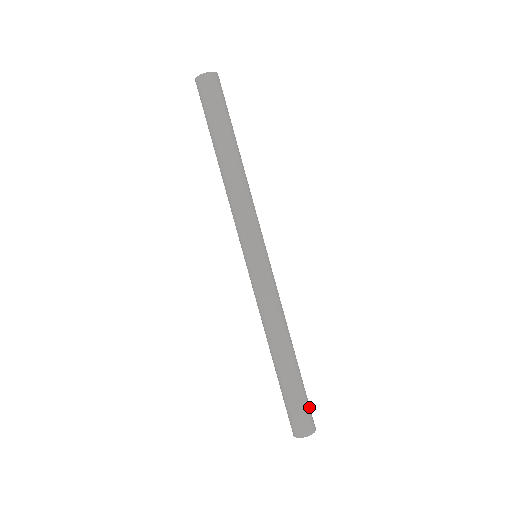
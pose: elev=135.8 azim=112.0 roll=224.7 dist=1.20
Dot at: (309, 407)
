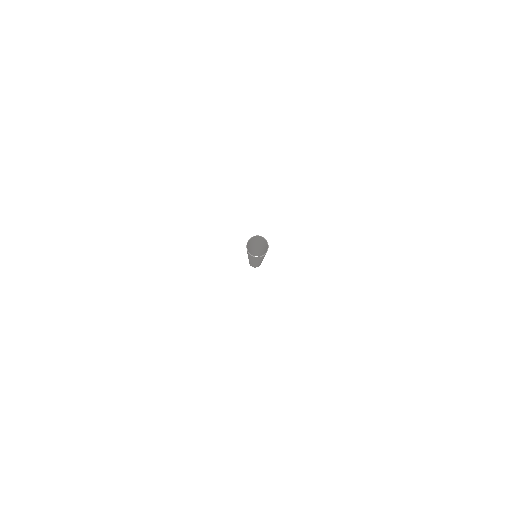
Dot at: occluded
